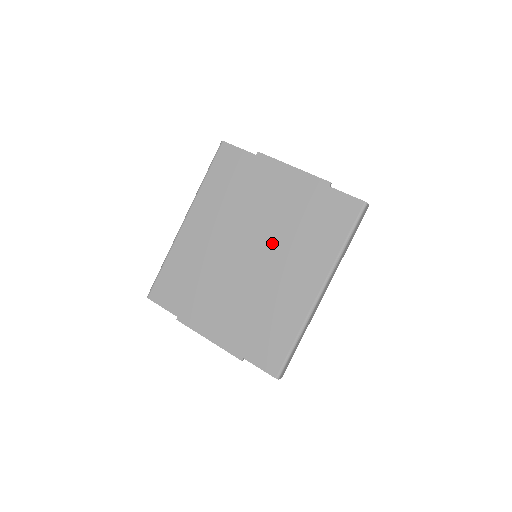
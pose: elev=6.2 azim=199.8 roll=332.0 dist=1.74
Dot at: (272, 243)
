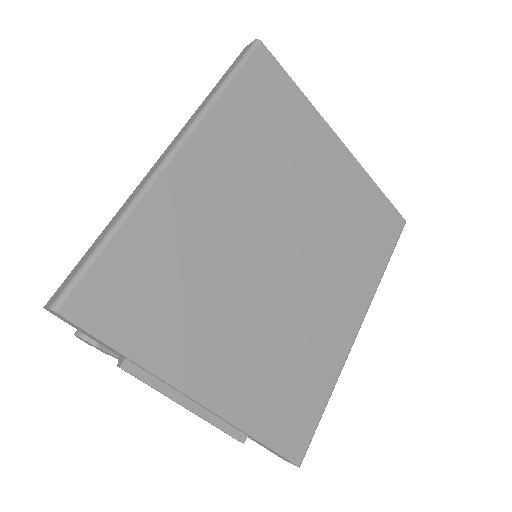
Dot at: (314, 245)
